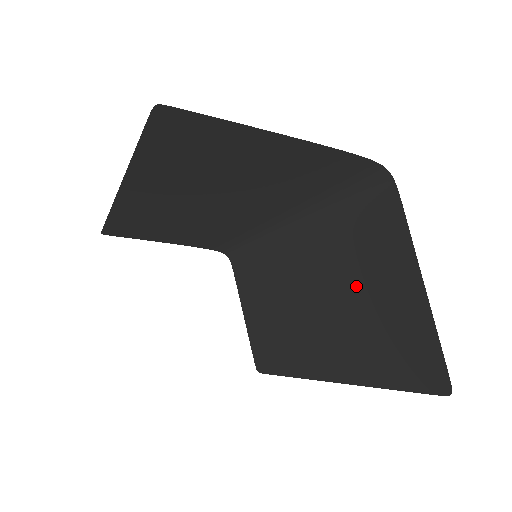
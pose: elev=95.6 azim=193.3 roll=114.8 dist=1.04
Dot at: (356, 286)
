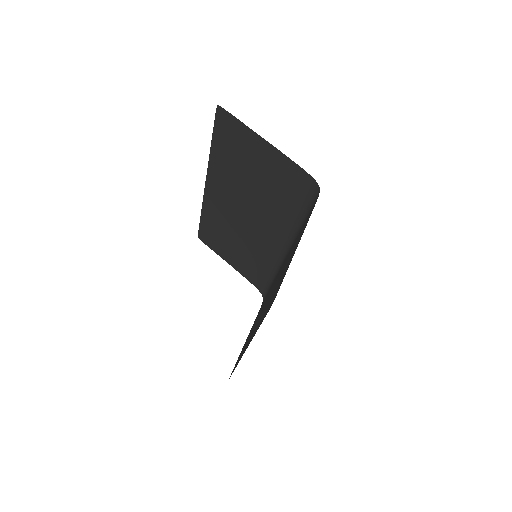
Dot at: occluded
